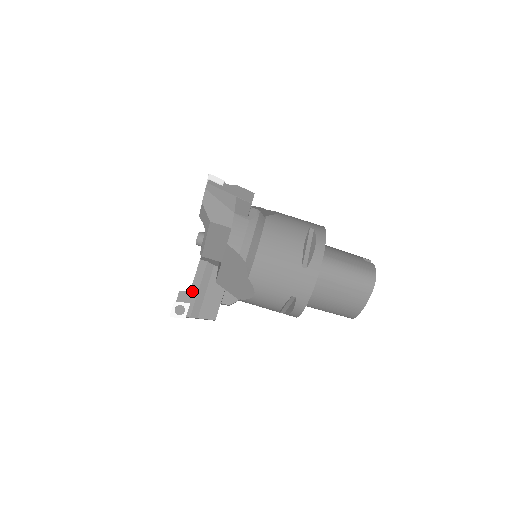
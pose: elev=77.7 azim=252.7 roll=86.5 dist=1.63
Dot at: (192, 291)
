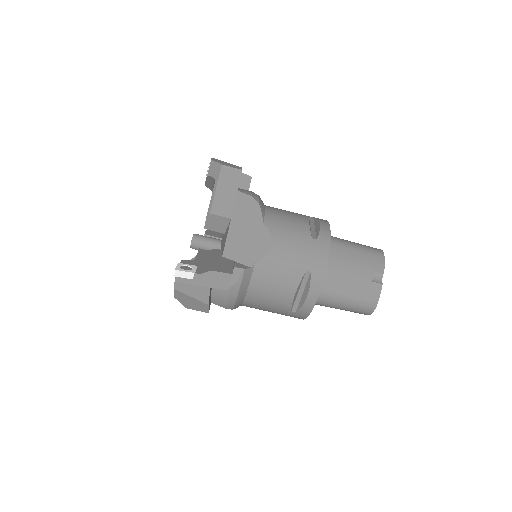
Dot at: occluded
